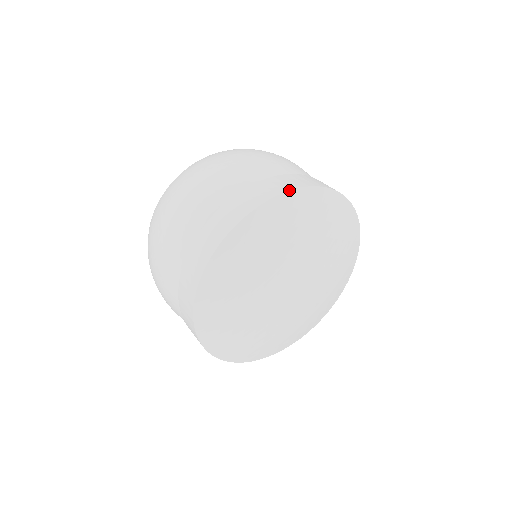
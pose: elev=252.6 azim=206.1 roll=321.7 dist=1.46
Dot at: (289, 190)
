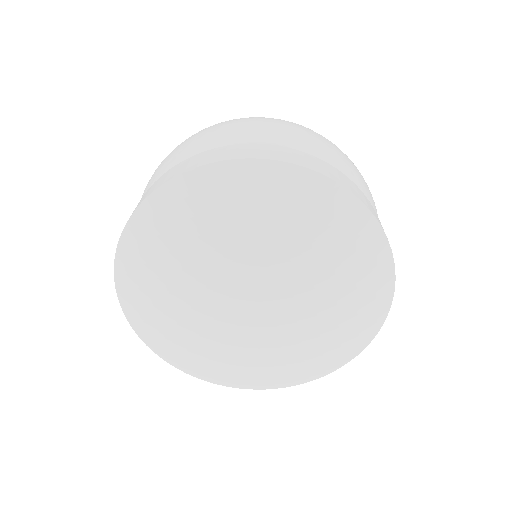
Dot at: (373, 213)
